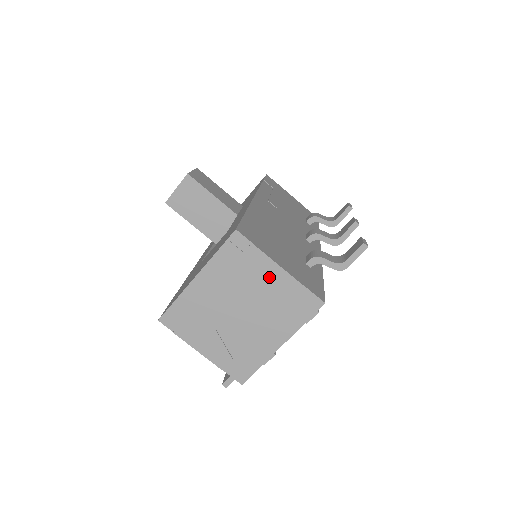
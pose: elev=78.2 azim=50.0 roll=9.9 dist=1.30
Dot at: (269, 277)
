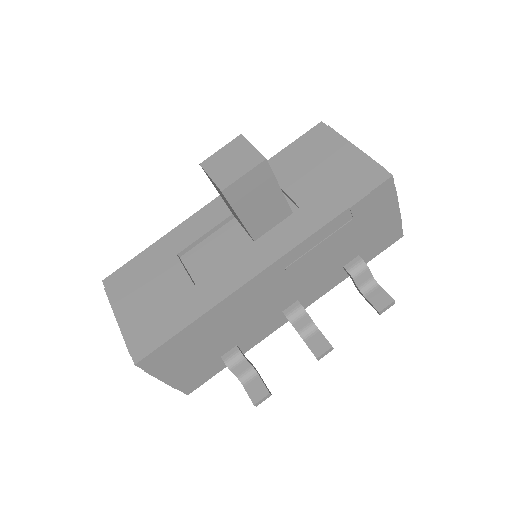
Dot at: occluded
